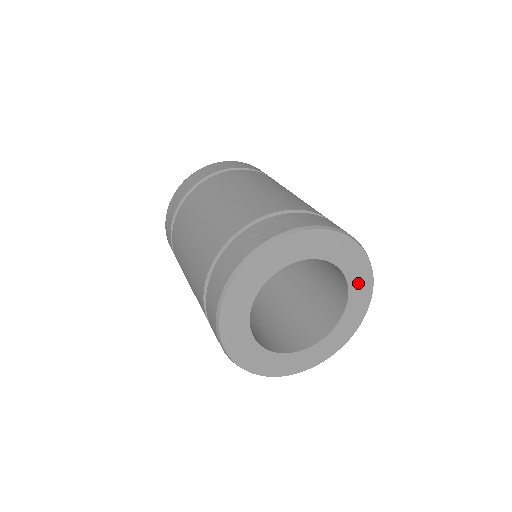
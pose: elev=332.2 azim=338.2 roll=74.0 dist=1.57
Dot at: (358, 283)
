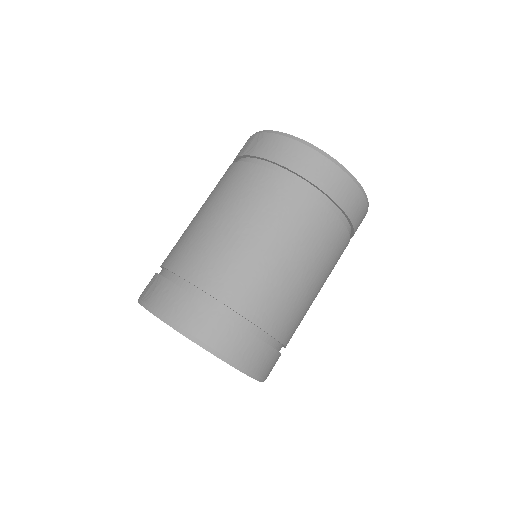
Dot at: occluded
